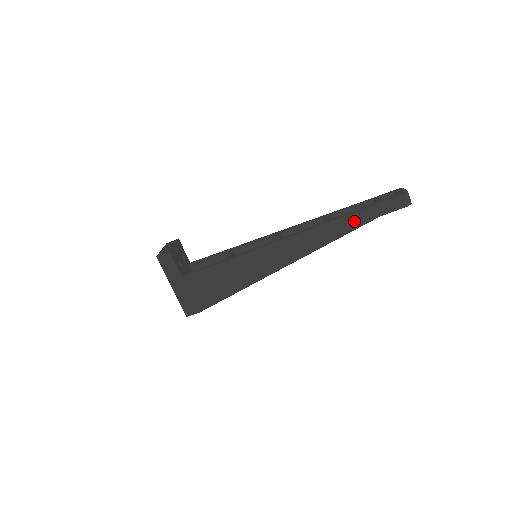
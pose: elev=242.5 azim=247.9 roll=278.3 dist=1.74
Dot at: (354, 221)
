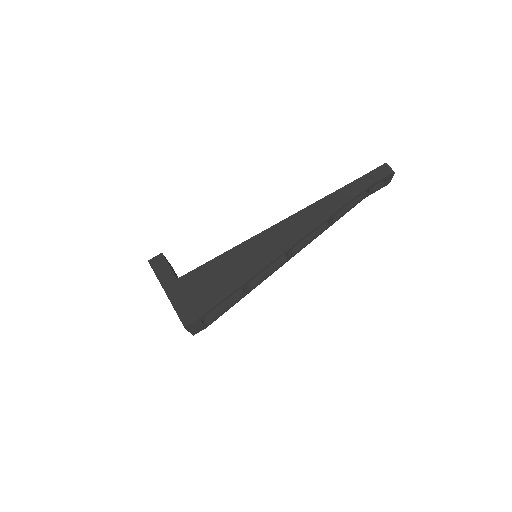
Dot at: (346, 194)
